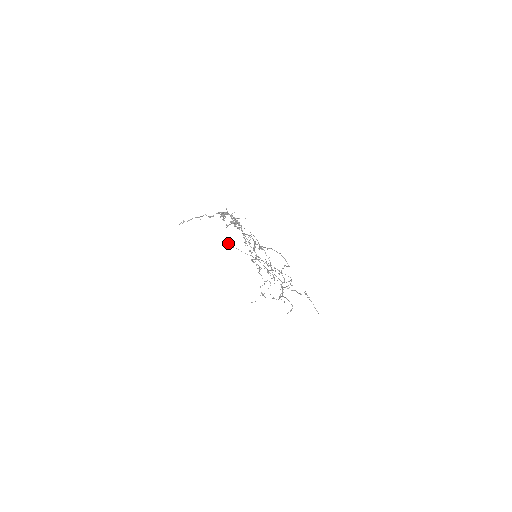
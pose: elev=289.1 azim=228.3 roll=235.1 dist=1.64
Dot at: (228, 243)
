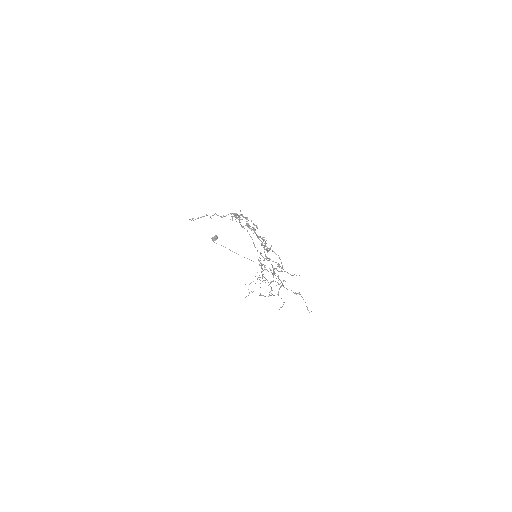
Dot at: (213, 240)
